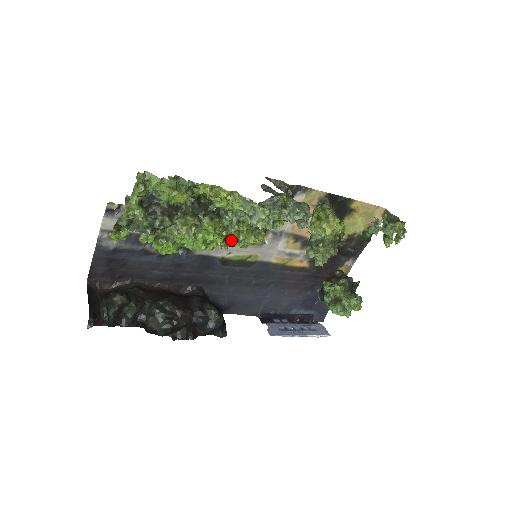
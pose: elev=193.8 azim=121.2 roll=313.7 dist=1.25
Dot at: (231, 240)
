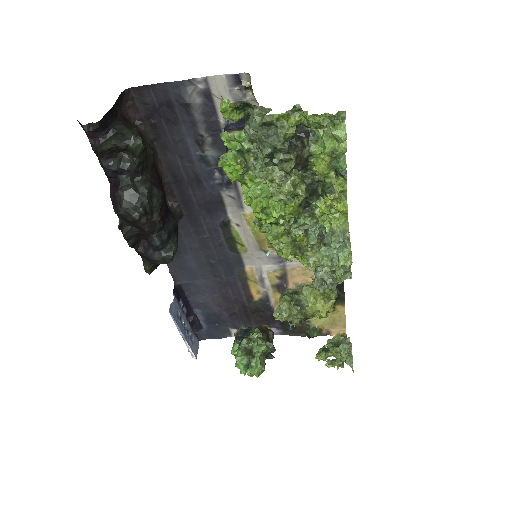
Dot at: (275, 230)
